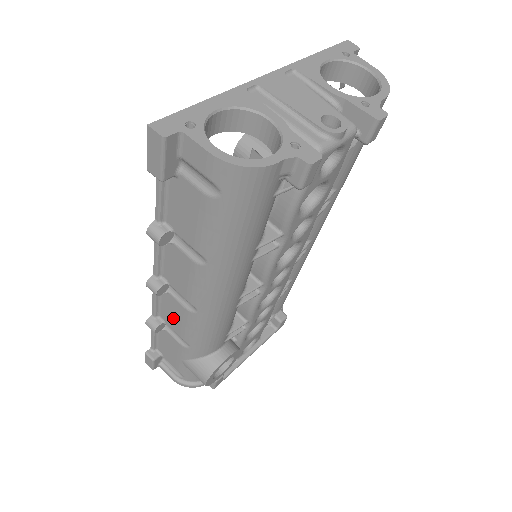
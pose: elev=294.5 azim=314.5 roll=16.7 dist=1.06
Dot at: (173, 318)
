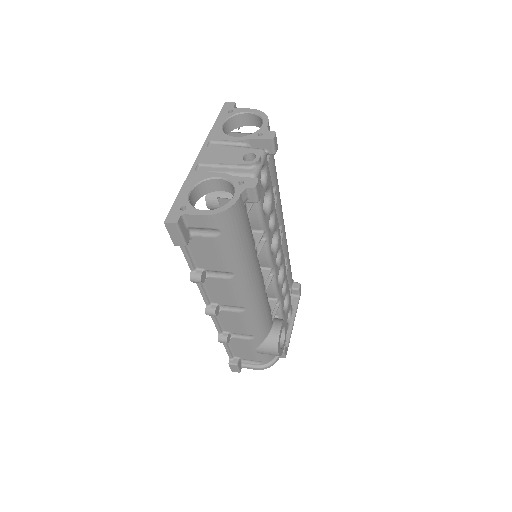
Dot at: (233, 325)
